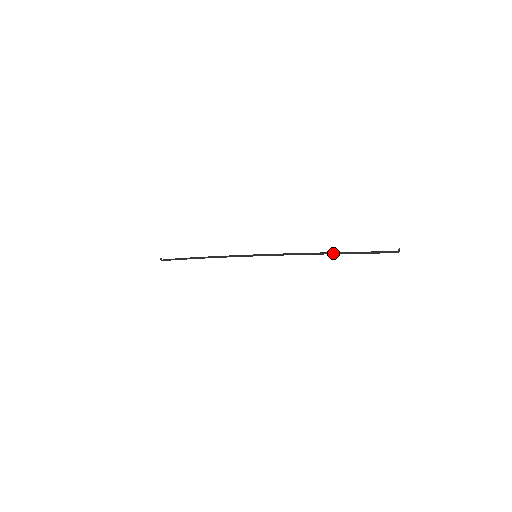
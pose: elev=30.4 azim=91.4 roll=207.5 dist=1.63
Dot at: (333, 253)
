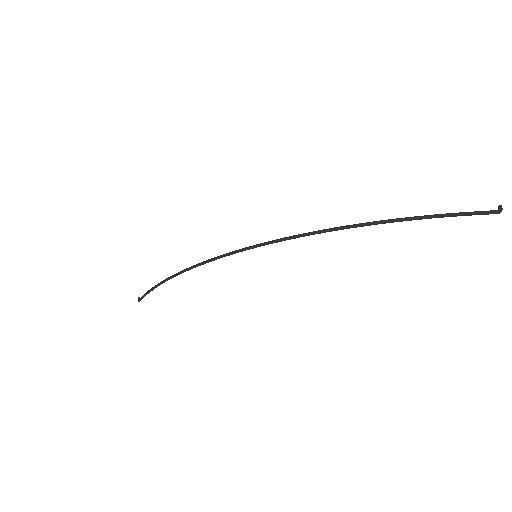
Dot at: (377, 222)
